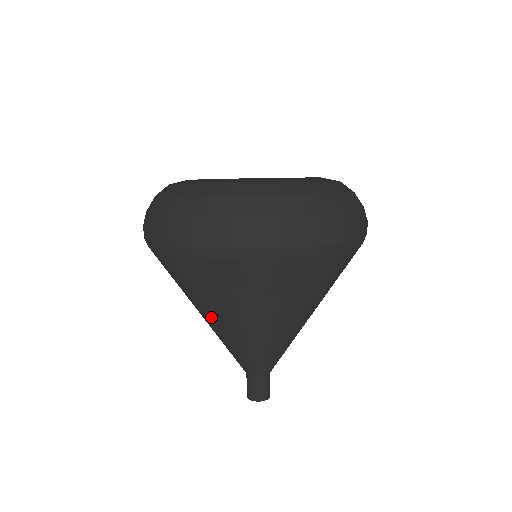
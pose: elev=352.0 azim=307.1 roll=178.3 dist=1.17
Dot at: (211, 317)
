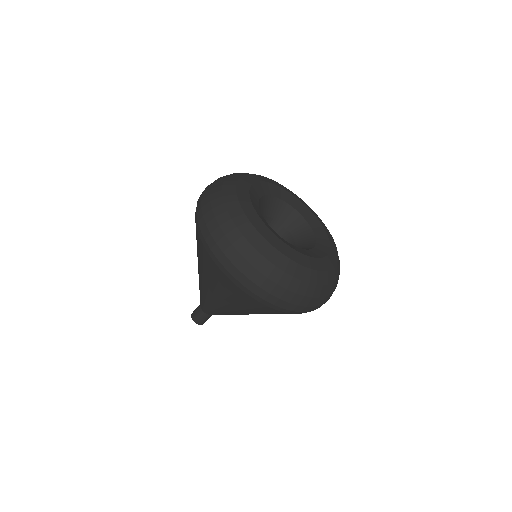
Dot at: occluded
